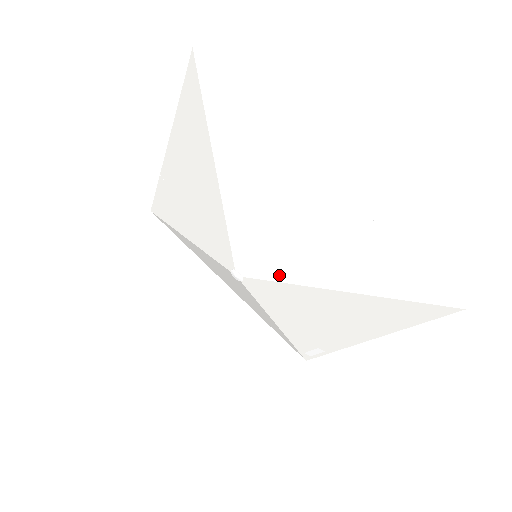
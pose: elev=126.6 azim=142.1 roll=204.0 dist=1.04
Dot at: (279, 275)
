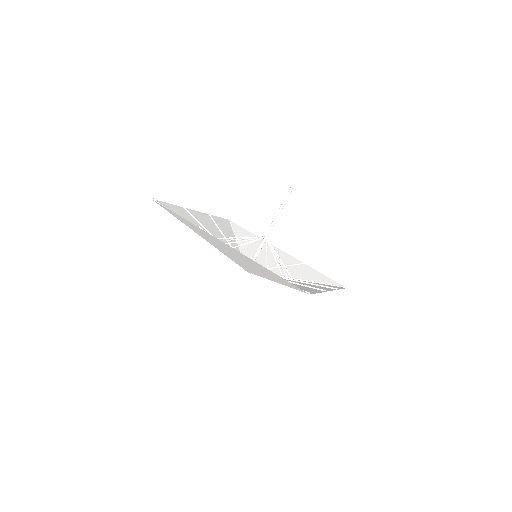
Dot at: (256, 273)
